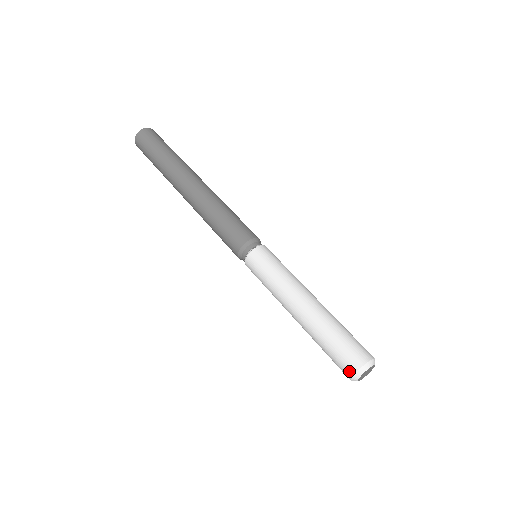
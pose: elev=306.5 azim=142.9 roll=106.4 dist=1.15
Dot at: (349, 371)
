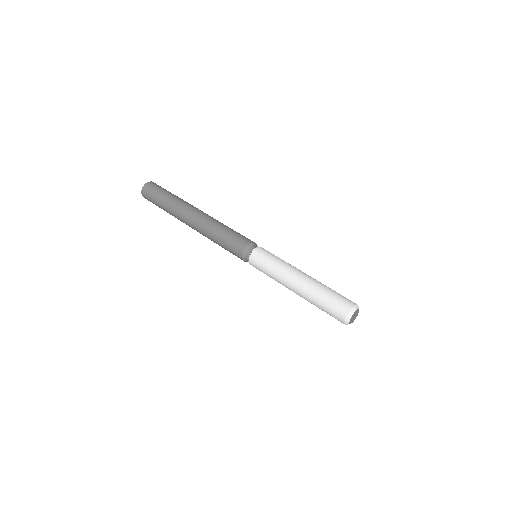
Dot at: (347, 308)
